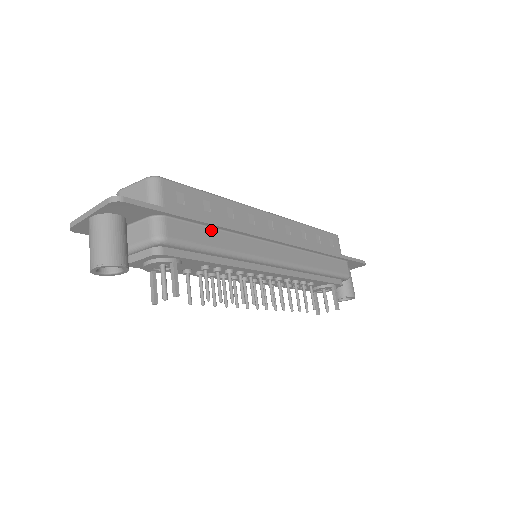
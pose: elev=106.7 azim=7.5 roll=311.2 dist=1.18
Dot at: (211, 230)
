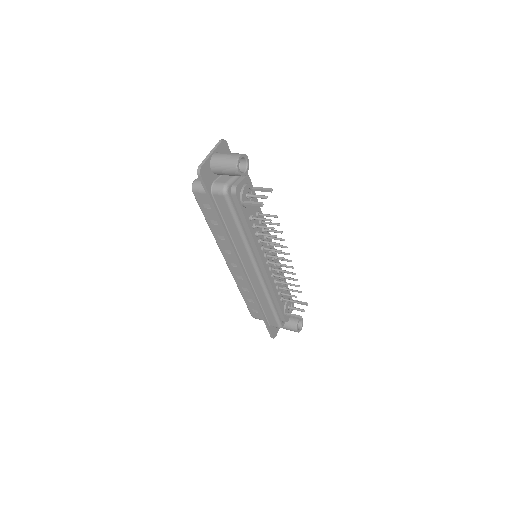
Dot at: occluded
